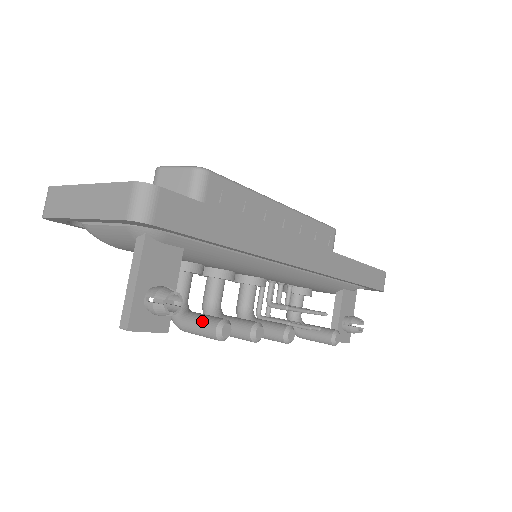
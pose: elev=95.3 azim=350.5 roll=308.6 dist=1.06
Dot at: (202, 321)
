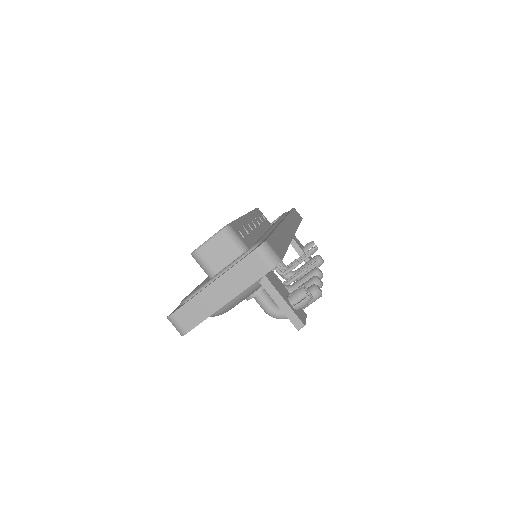
Dot at: occluded
